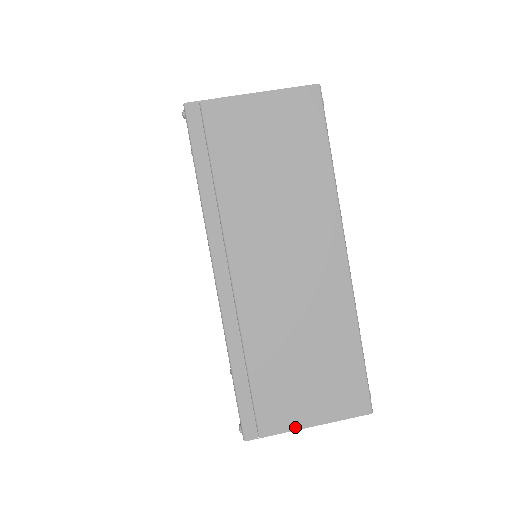
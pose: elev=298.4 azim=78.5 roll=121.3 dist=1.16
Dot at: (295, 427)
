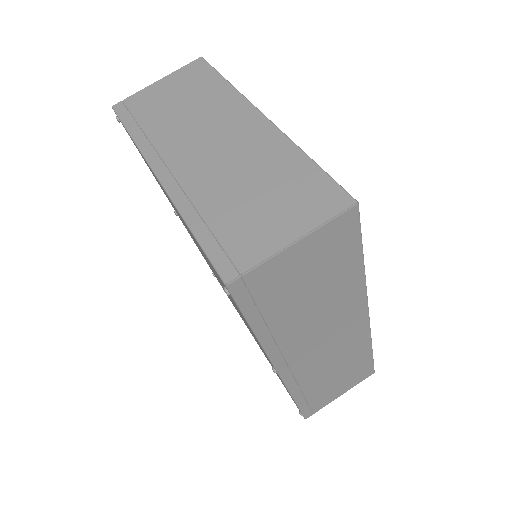
Dot at: (277, 249)
